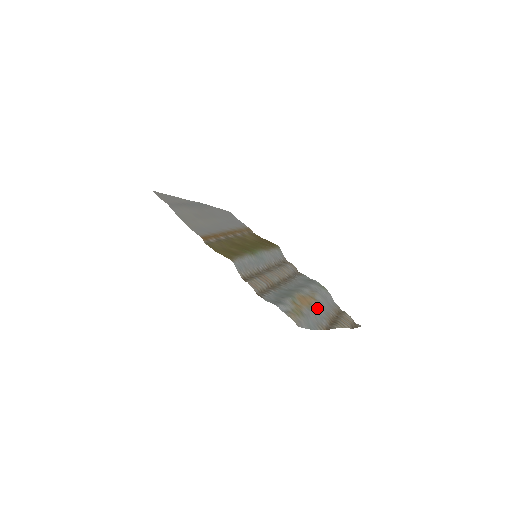
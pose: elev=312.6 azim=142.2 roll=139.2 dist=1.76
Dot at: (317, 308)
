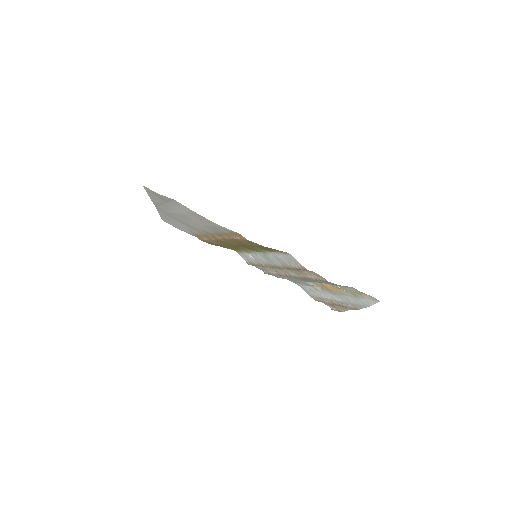
Dot at: (335, 294)
